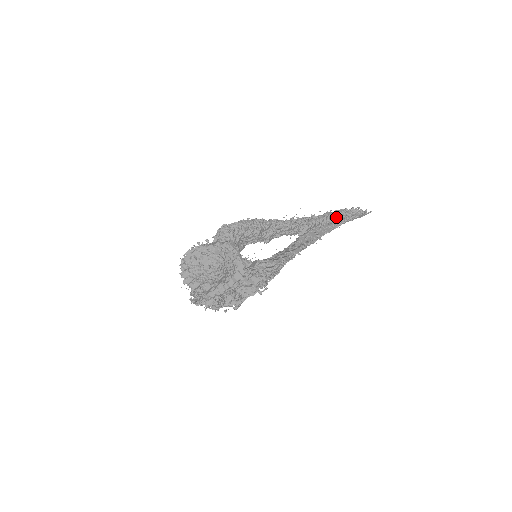
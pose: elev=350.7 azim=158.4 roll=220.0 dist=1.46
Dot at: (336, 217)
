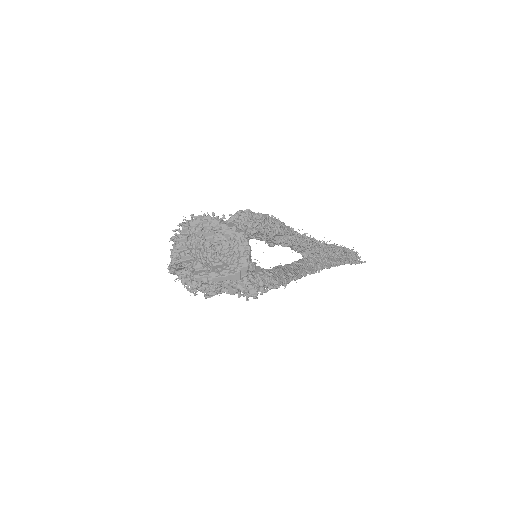
Dot at: (338, 253)
